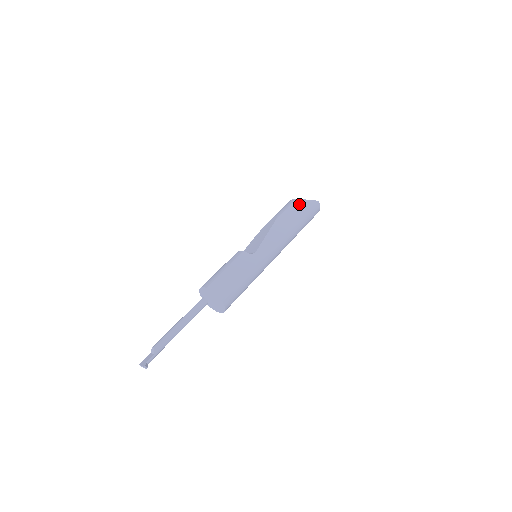
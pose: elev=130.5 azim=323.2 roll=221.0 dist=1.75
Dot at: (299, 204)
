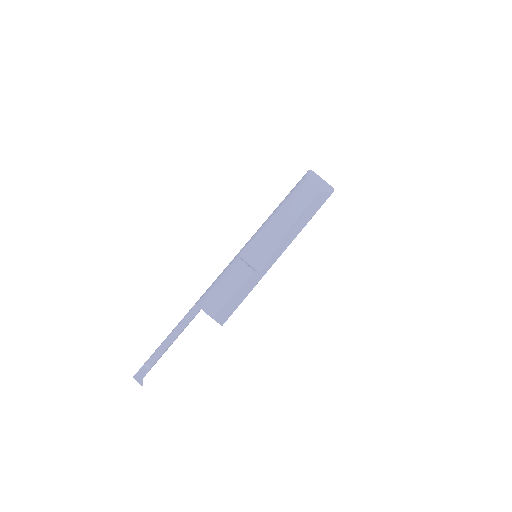
Dot at: (318, 200)
